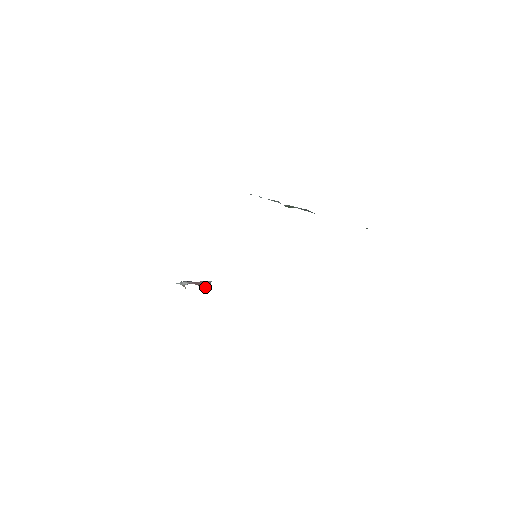
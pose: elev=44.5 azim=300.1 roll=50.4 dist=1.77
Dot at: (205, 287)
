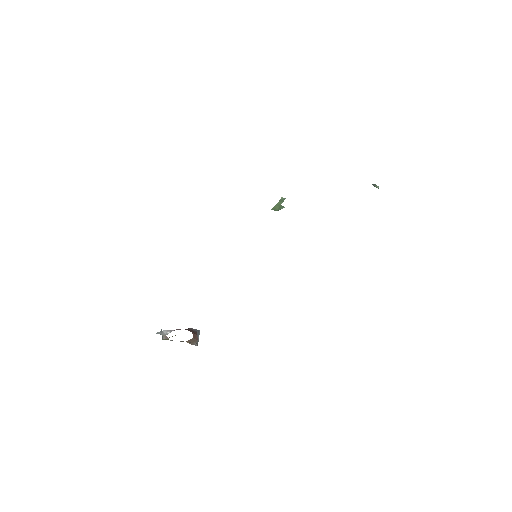
Dot at: (194, 332)
